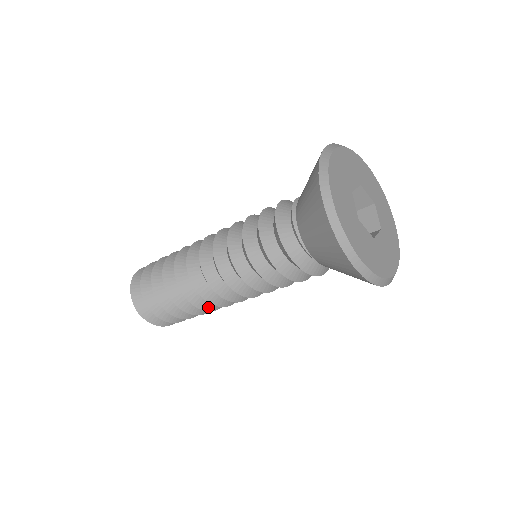
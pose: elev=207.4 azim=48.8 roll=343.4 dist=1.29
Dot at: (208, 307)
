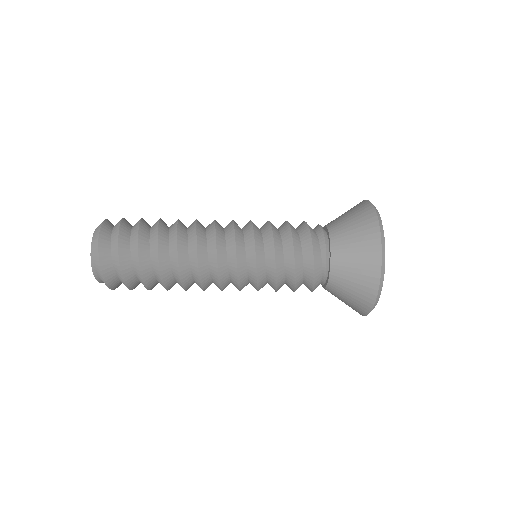
Dot at: (189, 287)
